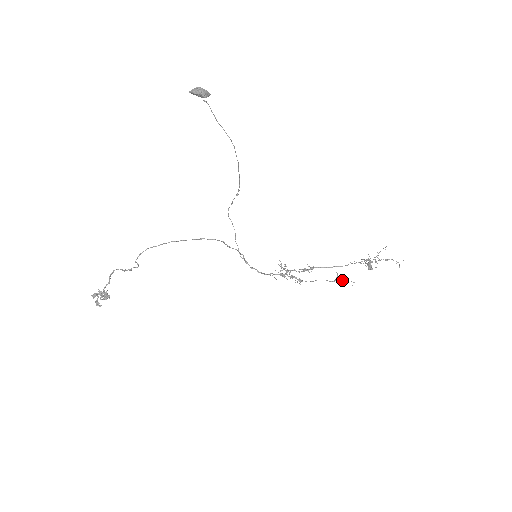
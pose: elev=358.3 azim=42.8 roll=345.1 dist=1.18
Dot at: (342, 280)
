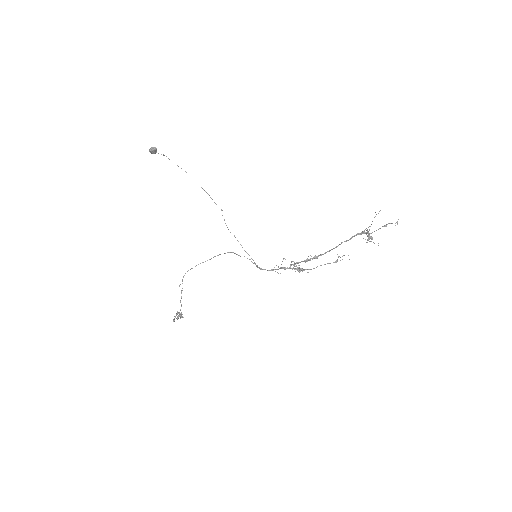
Dot at: occluded
